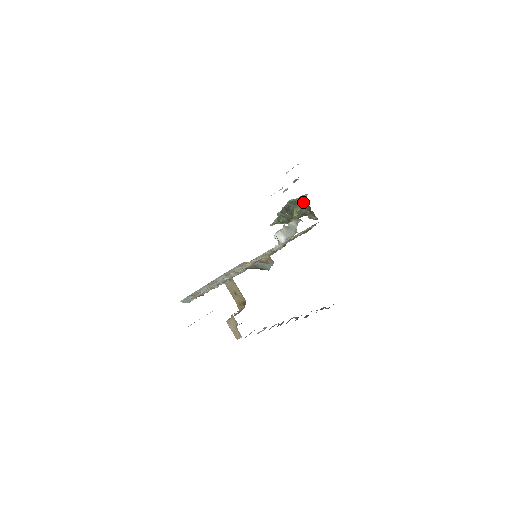
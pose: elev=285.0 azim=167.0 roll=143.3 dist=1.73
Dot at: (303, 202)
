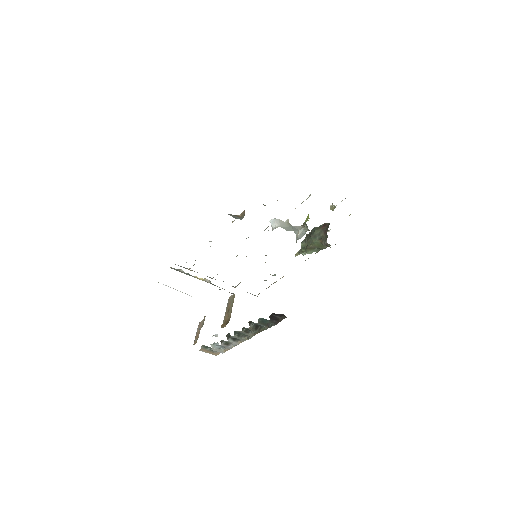
Dot at: (326, 226)
